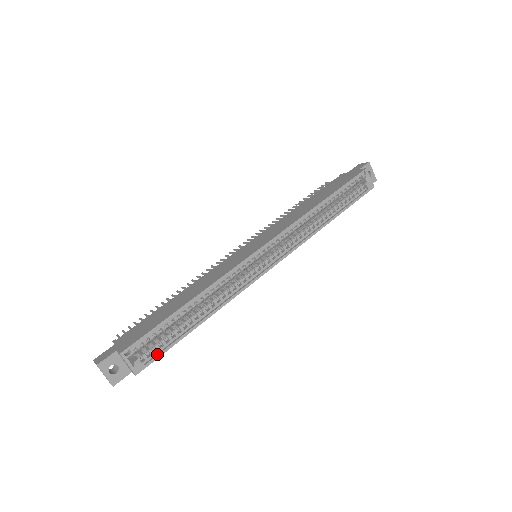
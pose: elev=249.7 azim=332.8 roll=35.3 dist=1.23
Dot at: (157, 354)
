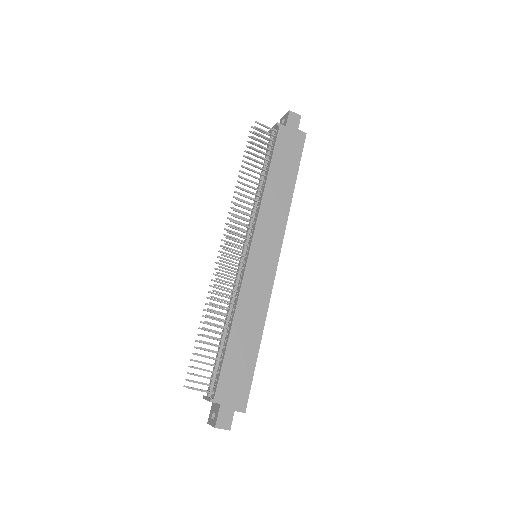
Dot at: occluded
